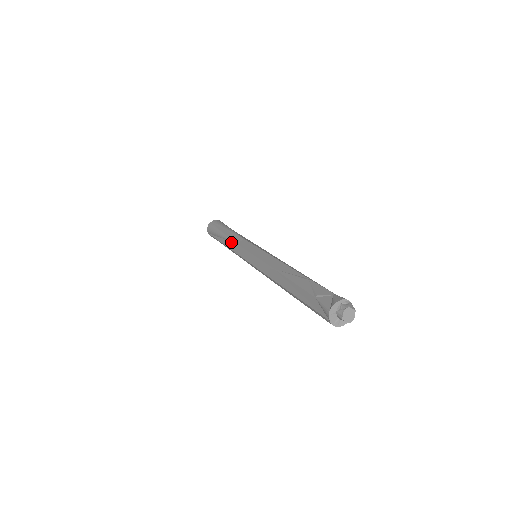
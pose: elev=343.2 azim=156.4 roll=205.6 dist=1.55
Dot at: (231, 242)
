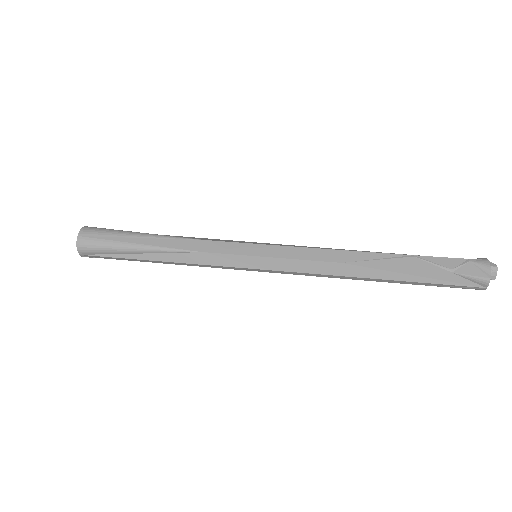
Dot at: (184, 253)
